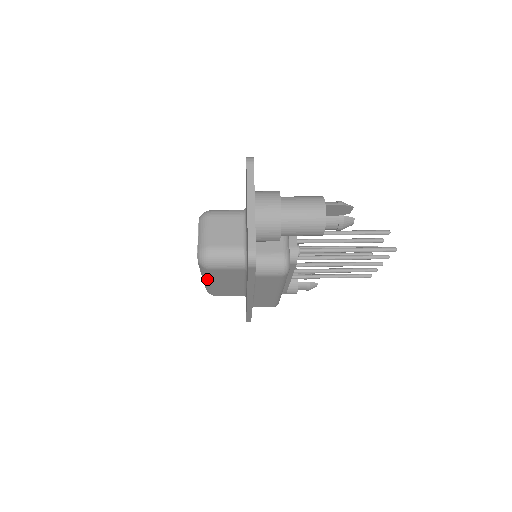
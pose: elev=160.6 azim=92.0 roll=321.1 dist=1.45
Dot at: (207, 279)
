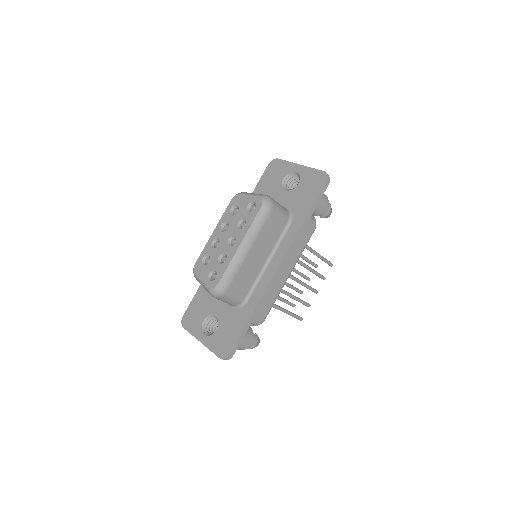
Dot at: (251, 238)
